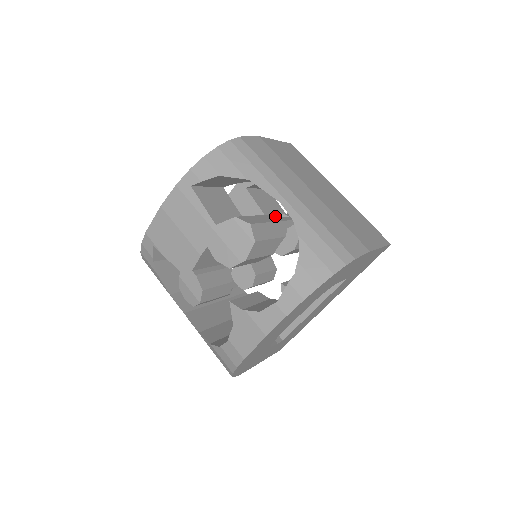
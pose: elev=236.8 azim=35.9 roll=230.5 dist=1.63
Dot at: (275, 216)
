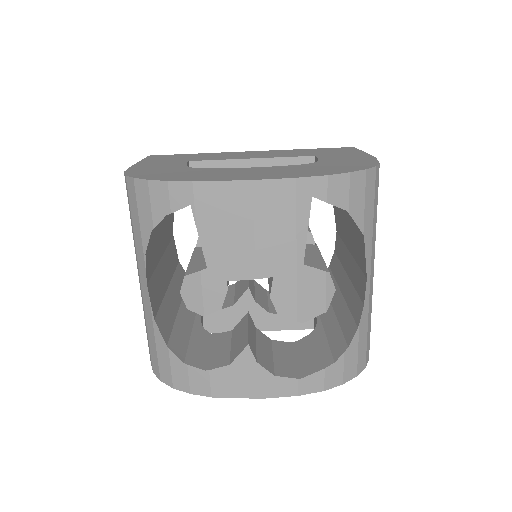
Dot at: occluded
